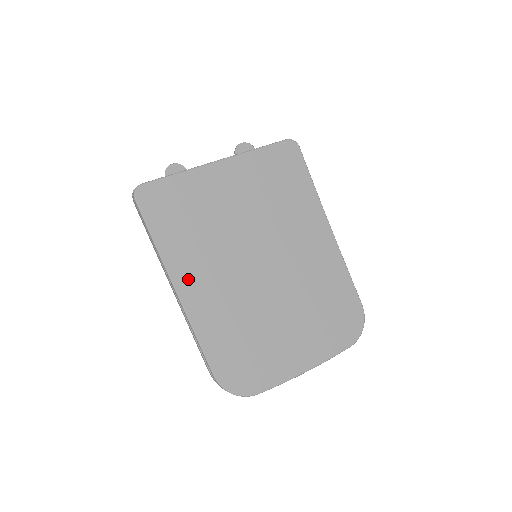
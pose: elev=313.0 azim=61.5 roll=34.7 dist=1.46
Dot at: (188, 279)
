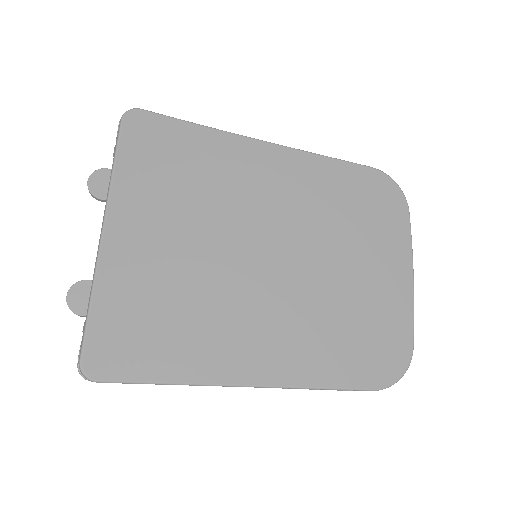
Dot at: (246, 362)
